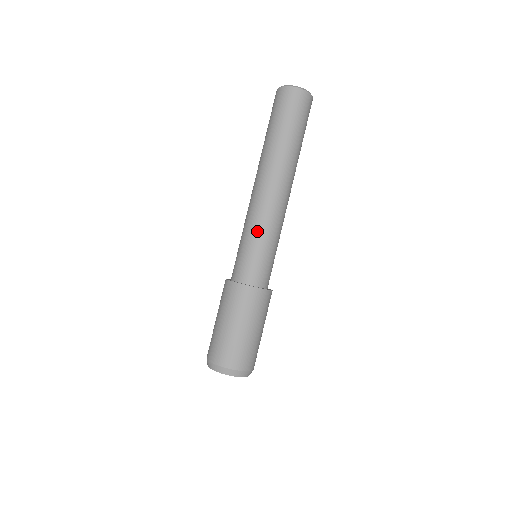
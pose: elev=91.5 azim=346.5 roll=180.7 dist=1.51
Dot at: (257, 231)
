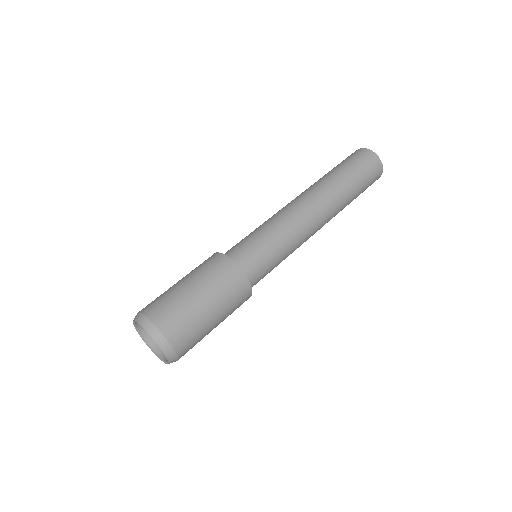
Dot at: (265, 224)
